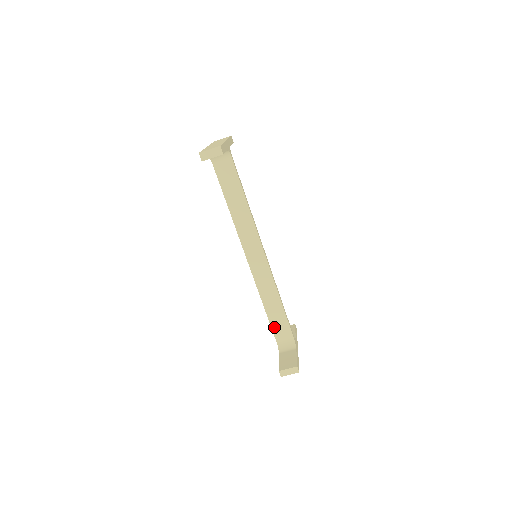
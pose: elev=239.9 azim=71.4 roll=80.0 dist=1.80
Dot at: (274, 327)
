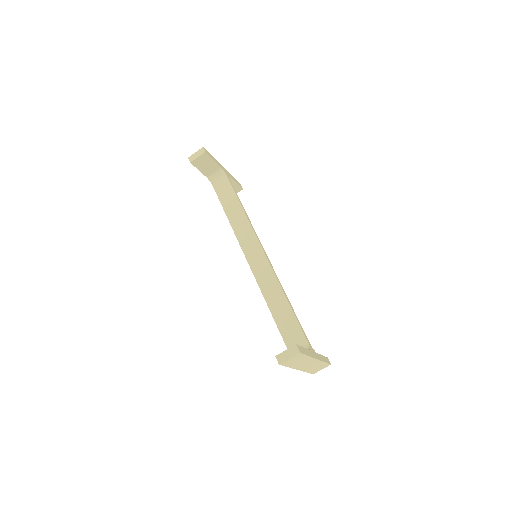
Dot at: (283, 332)
